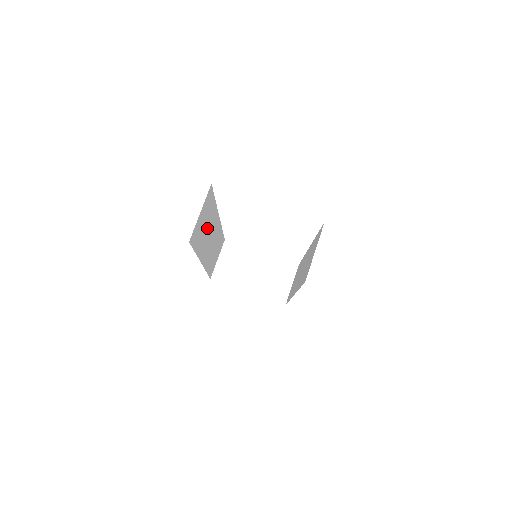
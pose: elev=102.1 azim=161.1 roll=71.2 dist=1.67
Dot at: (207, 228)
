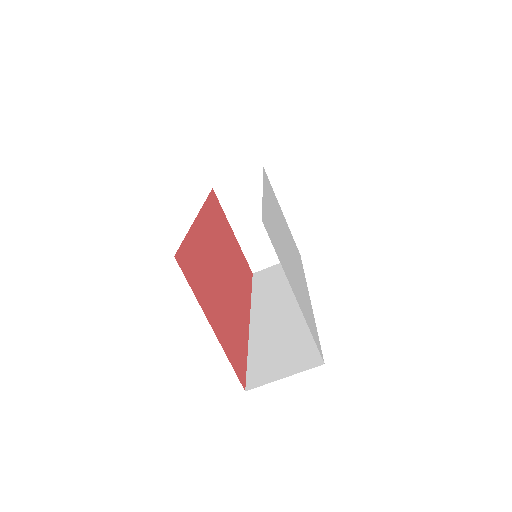
Dot at: occluded
